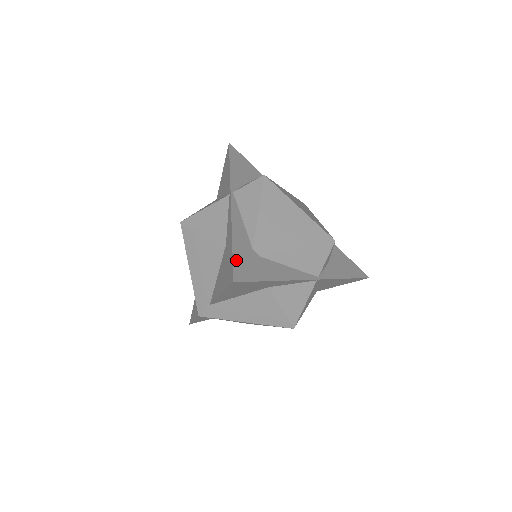
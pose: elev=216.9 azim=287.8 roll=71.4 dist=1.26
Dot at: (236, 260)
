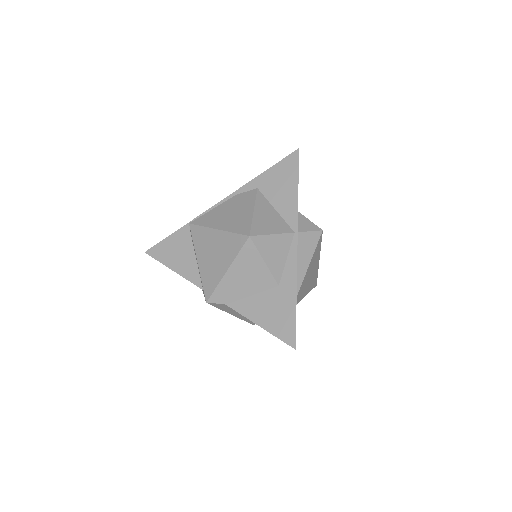
Dot at: occluded
